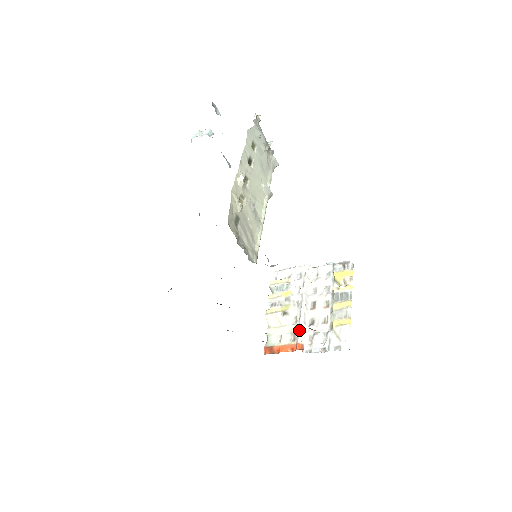
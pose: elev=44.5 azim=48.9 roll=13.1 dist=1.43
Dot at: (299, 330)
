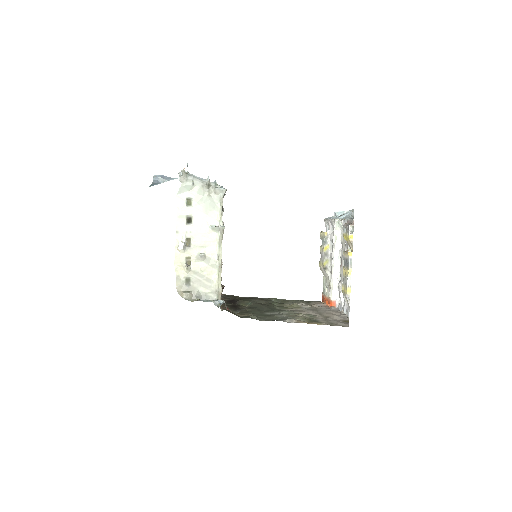
Dot at: (330, 288)
